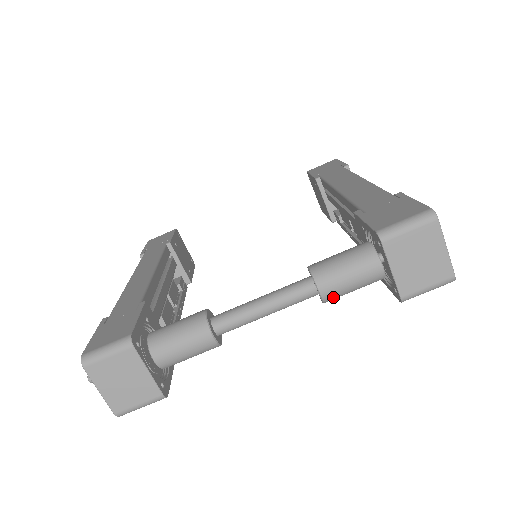
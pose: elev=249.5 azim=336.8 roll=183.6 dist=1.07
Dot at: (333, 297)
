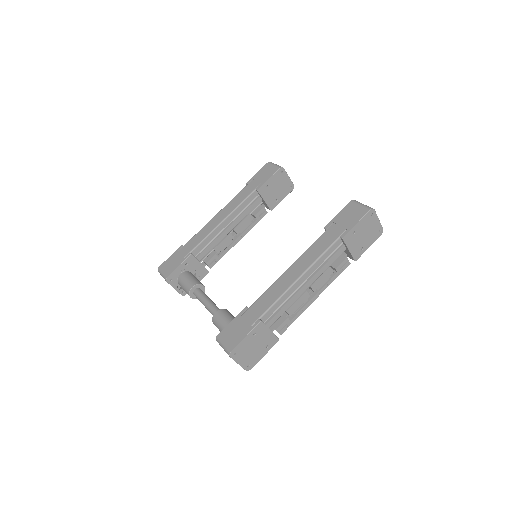
Dot at: occluded
